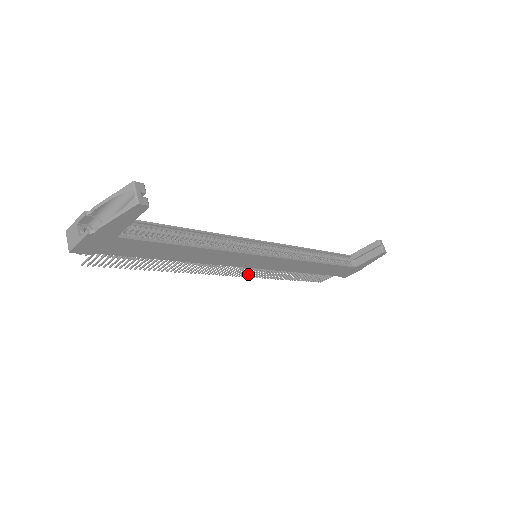
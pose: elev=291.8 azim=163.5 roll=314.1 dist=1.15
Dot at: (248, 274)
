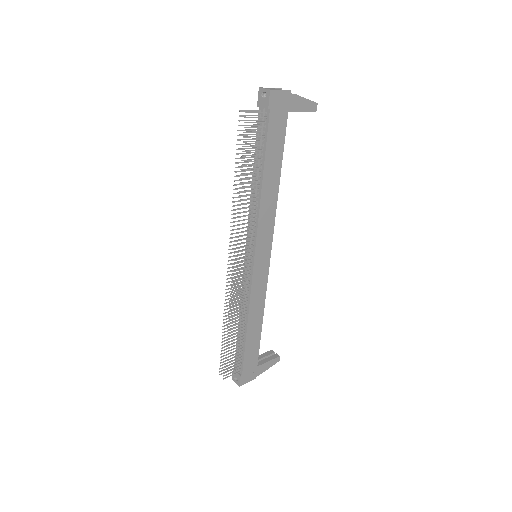
Dot at: (236, 277)
